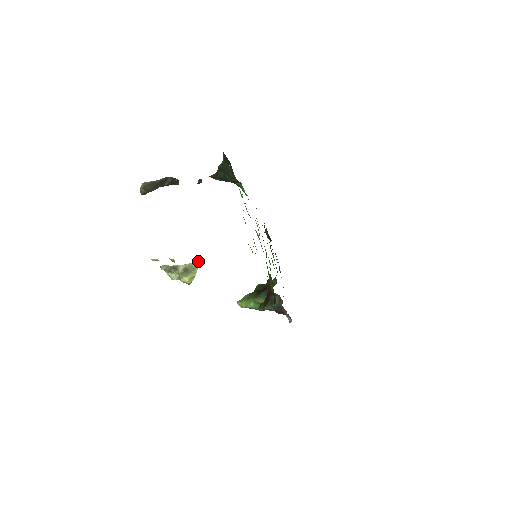
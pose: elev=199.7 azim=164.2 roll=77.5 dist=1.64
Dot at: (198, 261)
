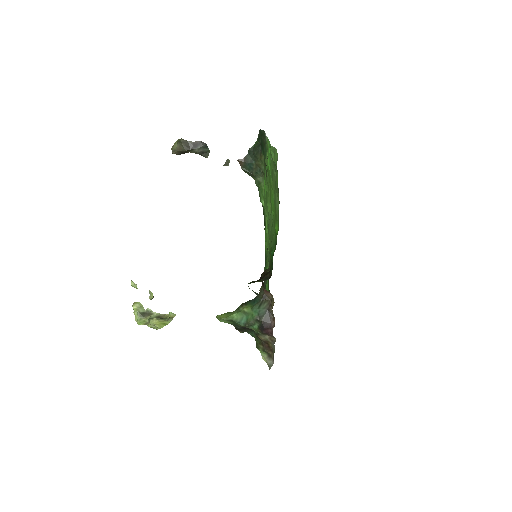
Dot at: occluded
